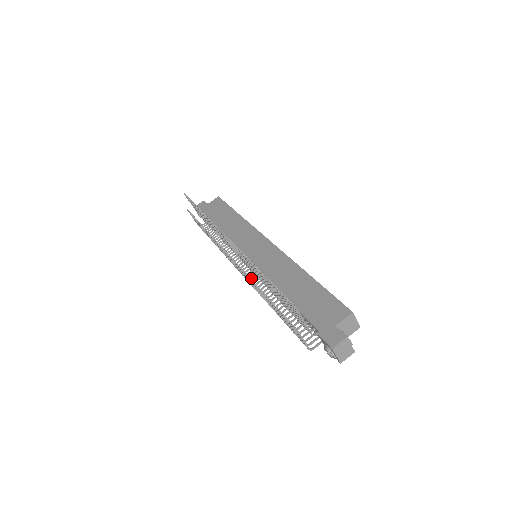
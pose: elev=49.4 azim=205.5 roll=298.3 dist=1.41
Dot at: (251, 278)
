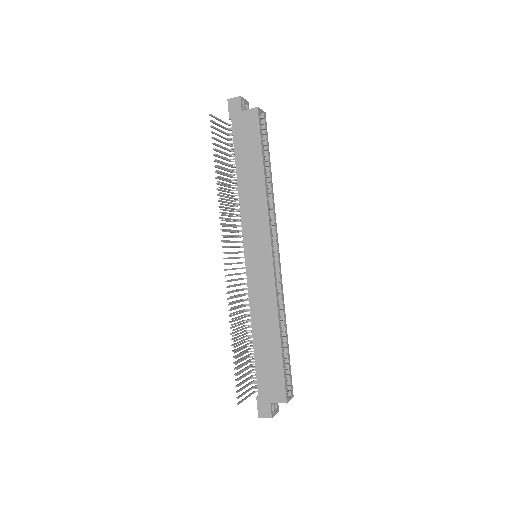
Dot at: (244, 272)
